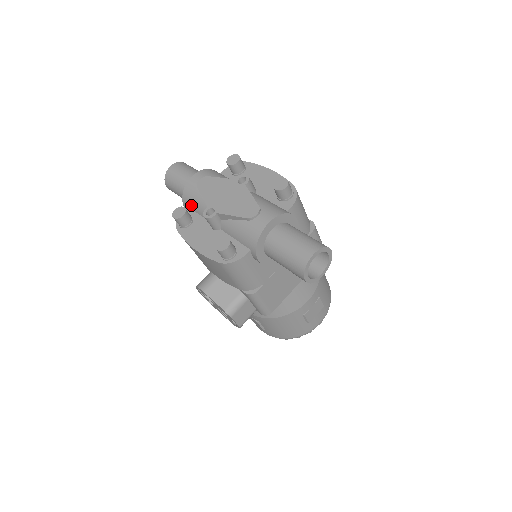
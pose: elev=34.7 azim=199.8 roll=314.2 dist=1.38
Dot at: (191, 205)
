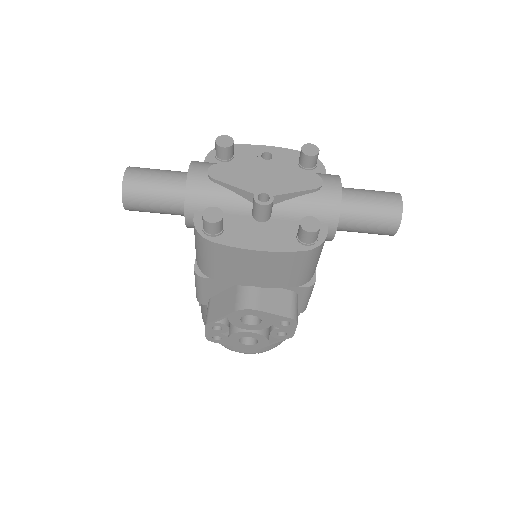
Dot at: (206, 206)
